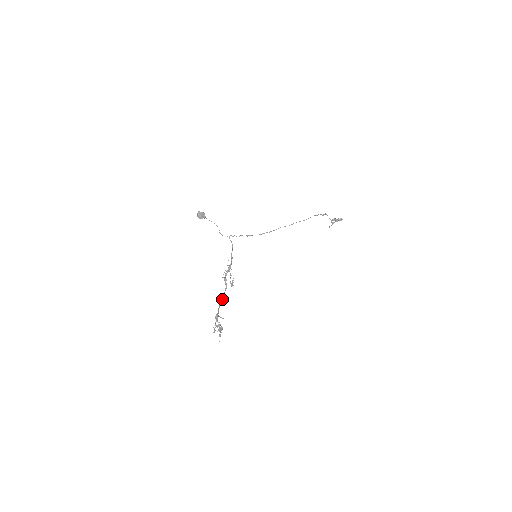
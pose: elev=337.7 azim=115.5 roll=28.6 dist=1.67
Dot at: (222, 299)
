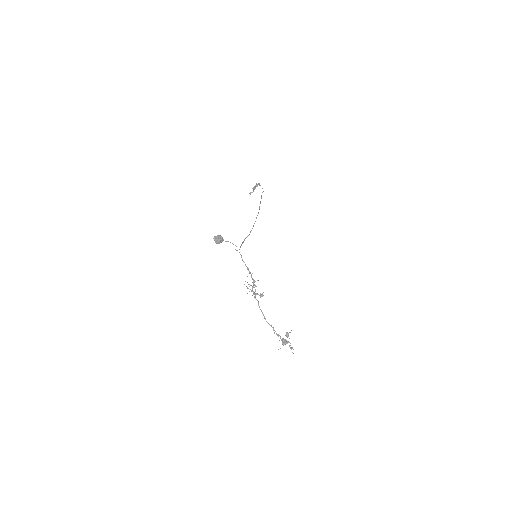
Dot at: (263, 314)
